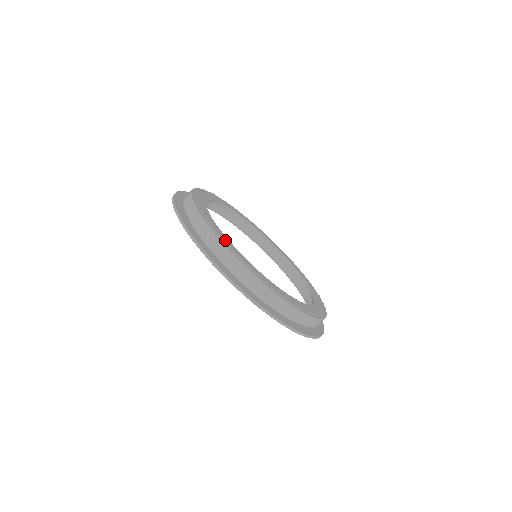
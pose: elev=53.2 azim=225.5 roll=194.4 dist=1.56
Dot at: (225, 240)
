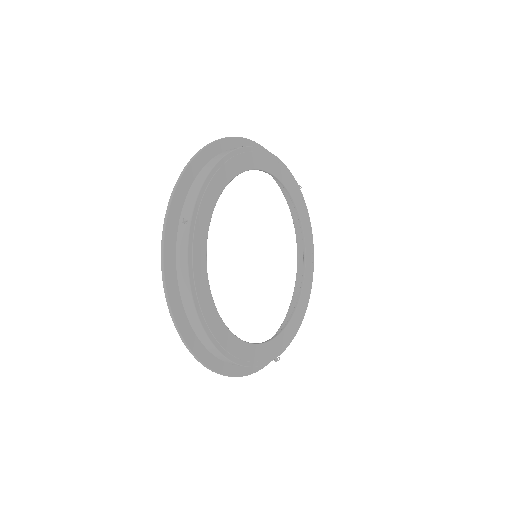
Dot at: (212, 190)
